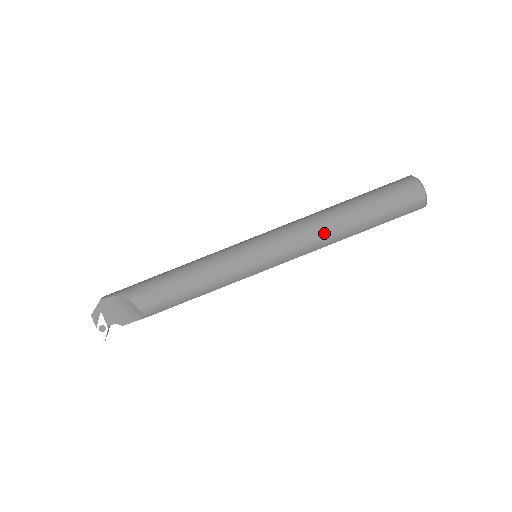
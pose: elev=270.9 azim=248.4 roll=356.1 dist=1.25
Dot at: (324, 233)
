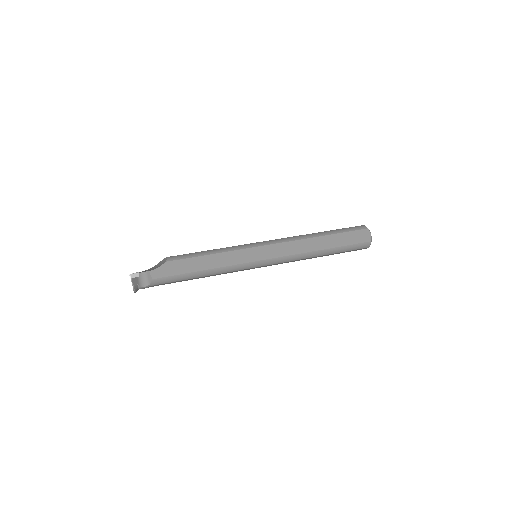
Dot at: occluded
